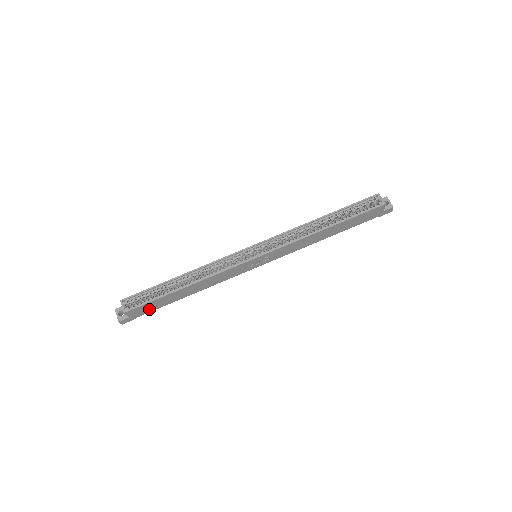
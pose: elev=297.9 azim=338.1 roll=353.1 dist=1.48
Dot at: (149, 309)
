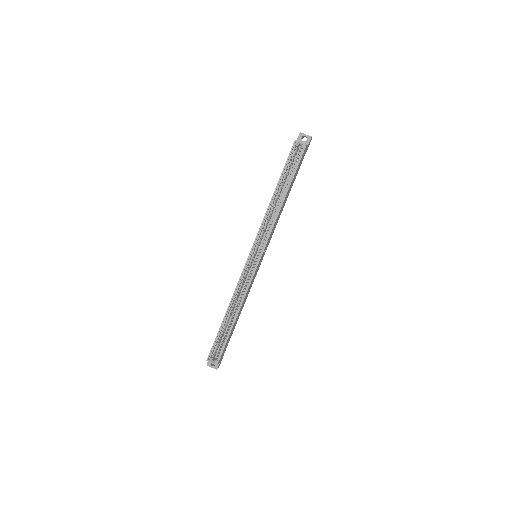
Dot at: (226, 347)
